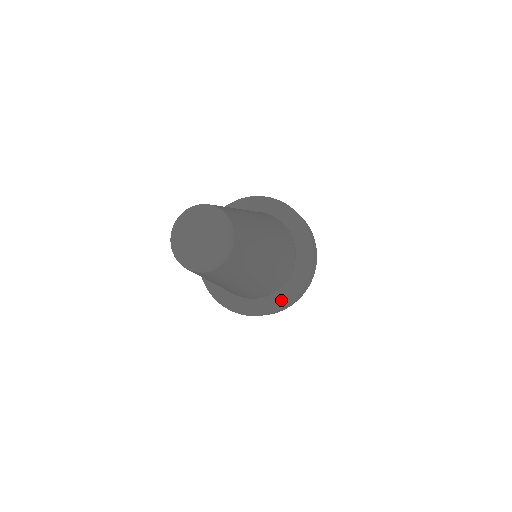
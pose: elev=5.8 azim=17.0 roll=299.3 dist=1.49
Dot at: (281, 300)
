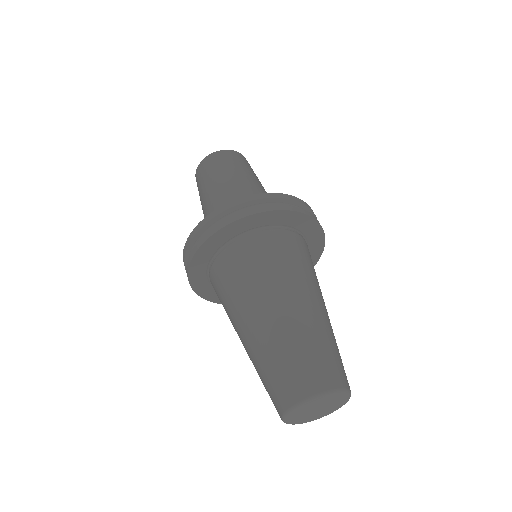
Dot at: occluded
